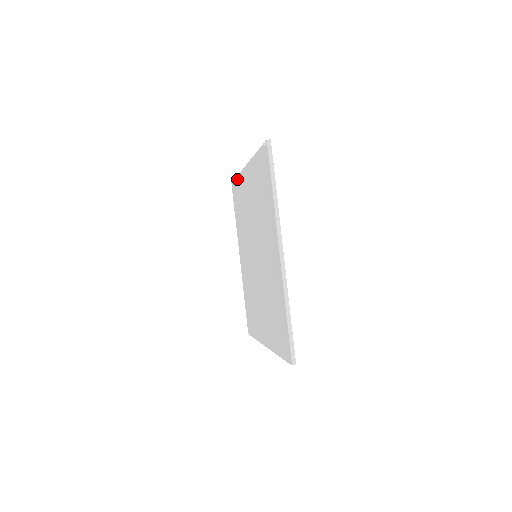
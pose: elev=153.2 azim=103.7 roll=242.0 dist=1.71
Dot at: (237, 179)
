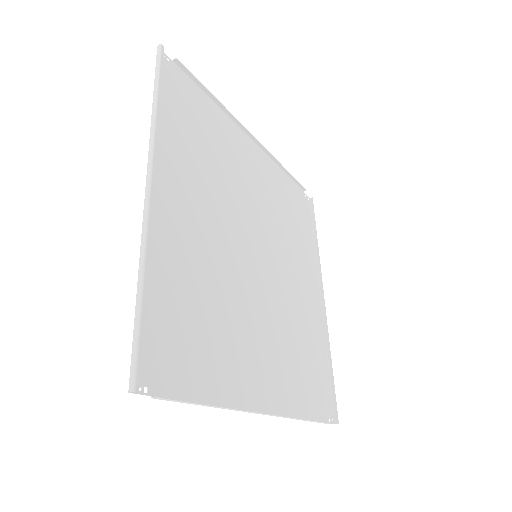
Dot at: (285, 178)
